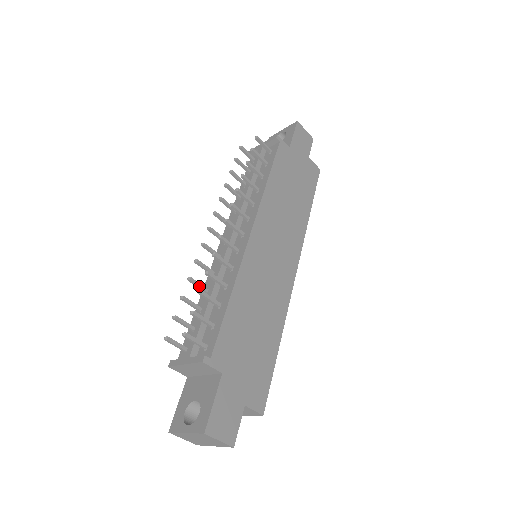
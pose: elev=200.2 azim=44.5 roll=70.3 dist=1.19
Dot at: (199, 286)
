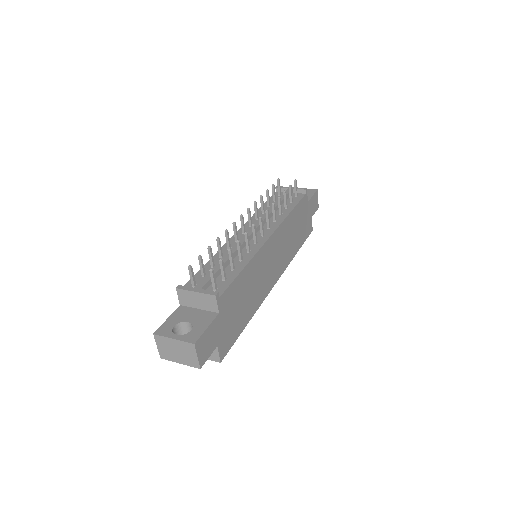
Dot at: (220, 248)
